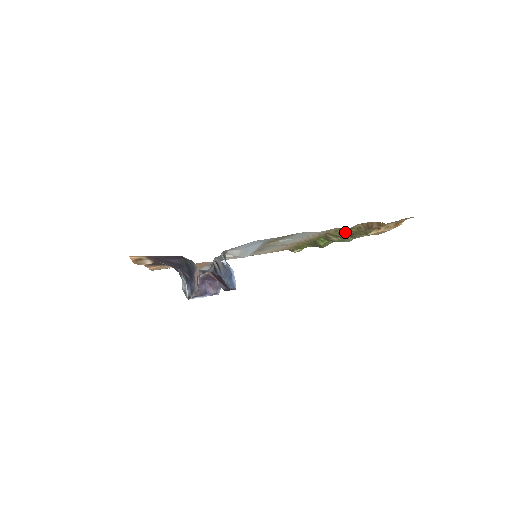
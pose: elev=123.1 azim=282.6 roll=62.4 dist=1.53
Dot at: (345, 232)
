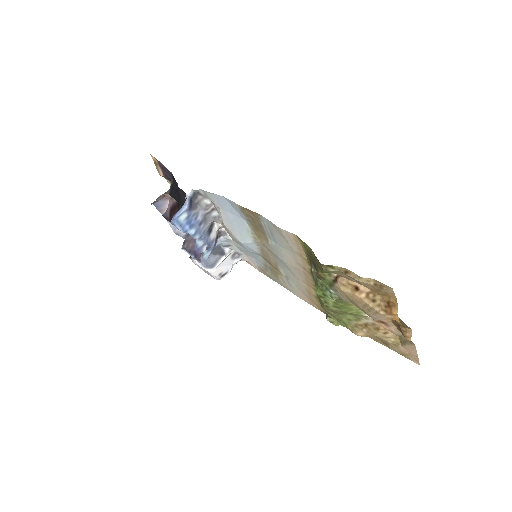
Dot at: (311, 257)
